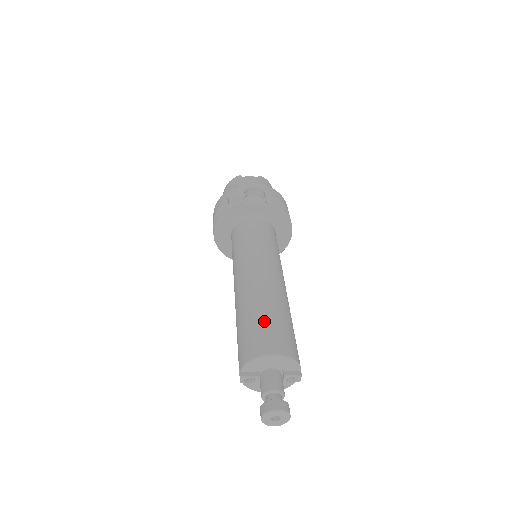
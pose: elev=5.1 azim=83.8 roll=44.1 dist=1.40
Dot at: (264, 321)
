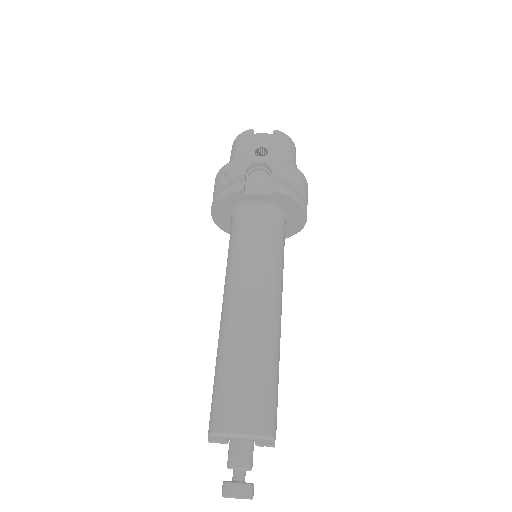
Dot at: (238, 382)
